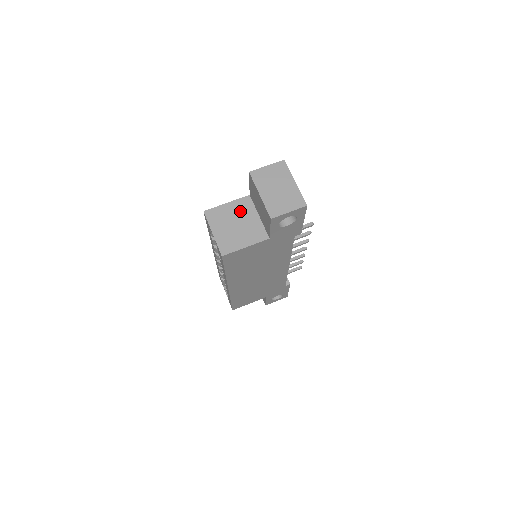
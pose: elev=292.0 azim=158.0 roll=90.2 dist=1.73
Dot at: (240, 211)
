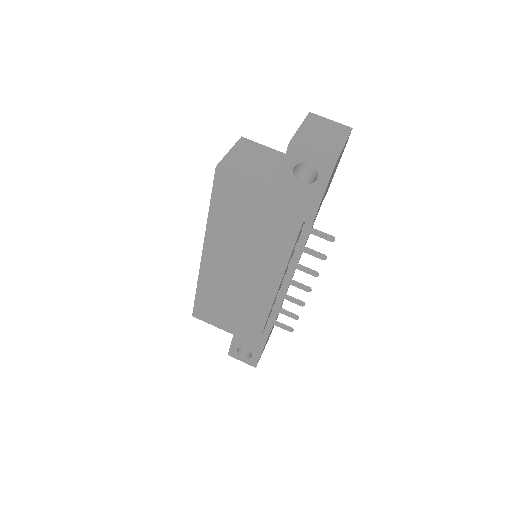
Dot at: (273, 158)
